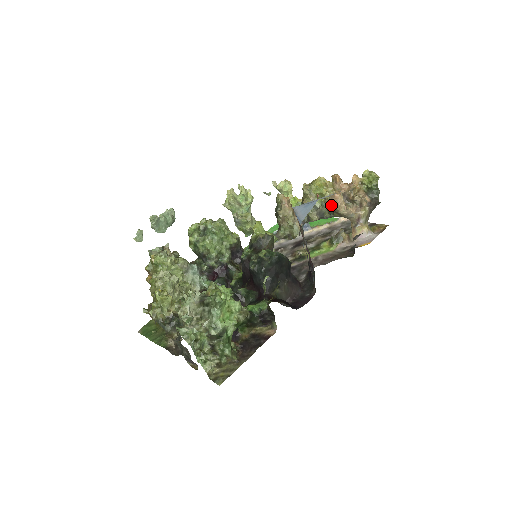
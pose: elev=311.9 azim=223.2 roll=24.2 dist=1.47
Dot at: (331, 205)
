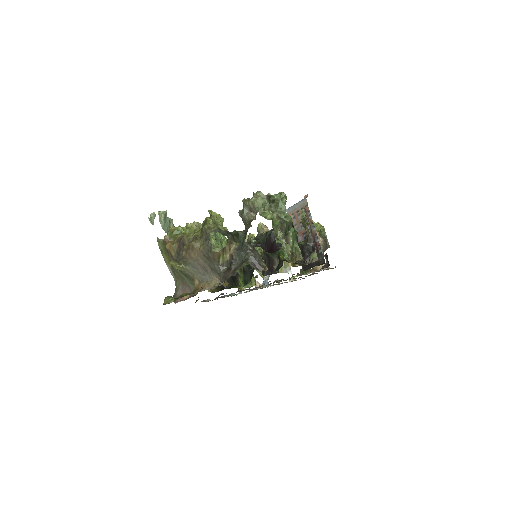
Dot at: occluded
